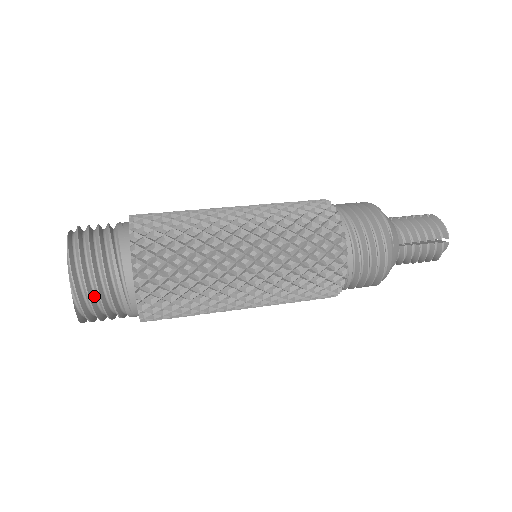
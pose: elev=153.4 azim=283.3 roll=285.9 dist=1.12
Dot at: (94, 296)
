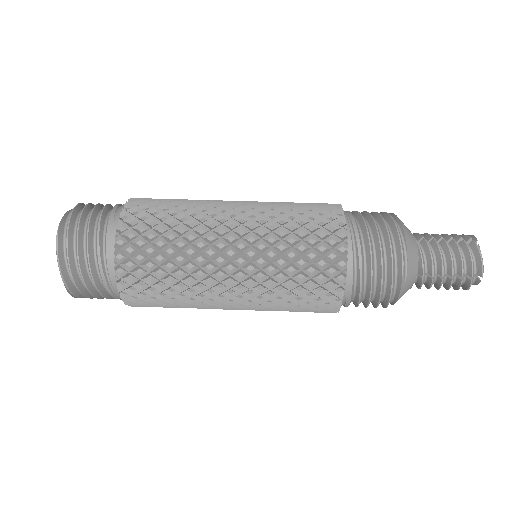
Dot at: (84, 286)
